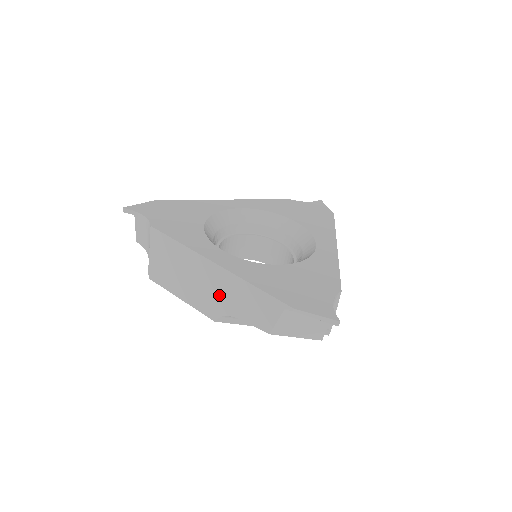
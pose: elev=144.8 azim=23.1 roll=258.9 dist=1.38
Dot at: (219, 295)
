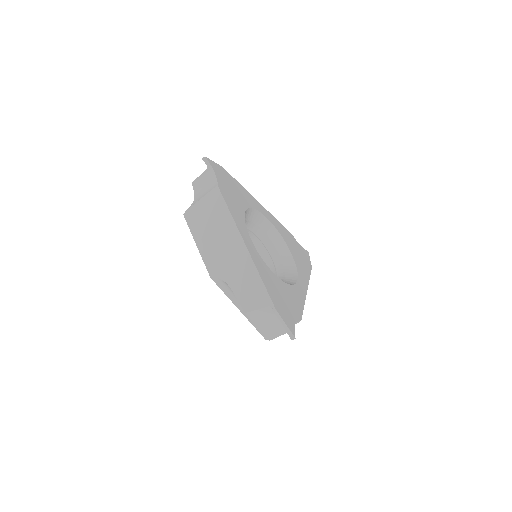
Dot at: (230, 265)
